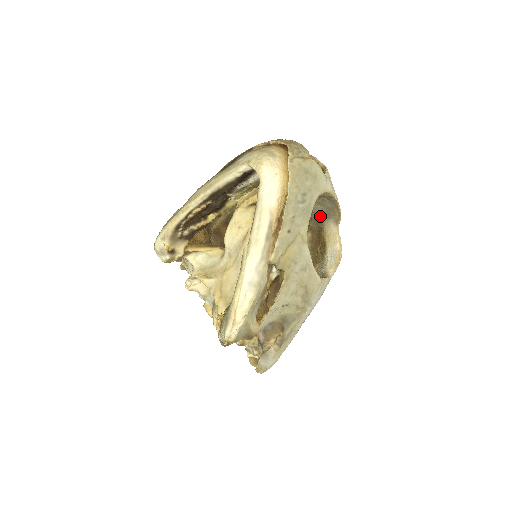
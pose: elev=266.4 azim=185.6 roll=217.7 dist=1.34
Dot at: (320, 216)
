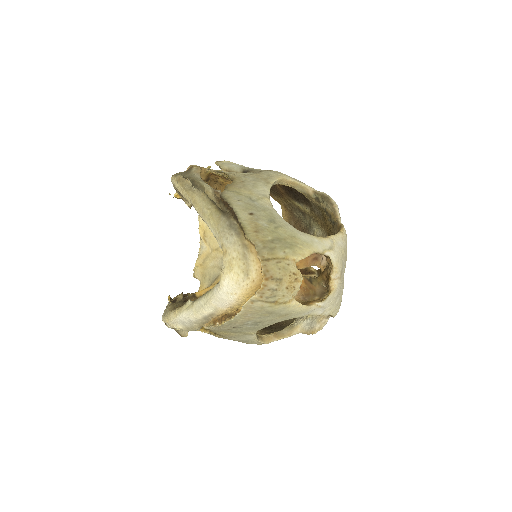
Dot at: occluded
